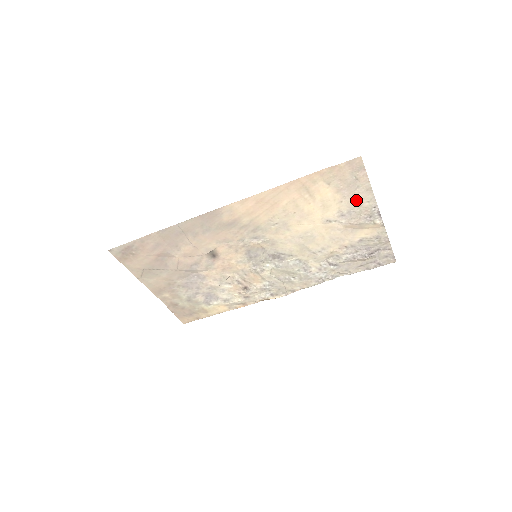
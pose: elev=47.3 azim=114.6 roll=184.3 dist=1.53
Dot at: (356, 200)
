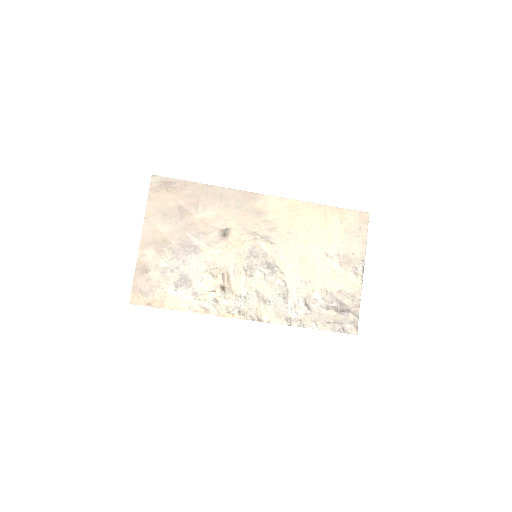
Dot at: (353, 247)
